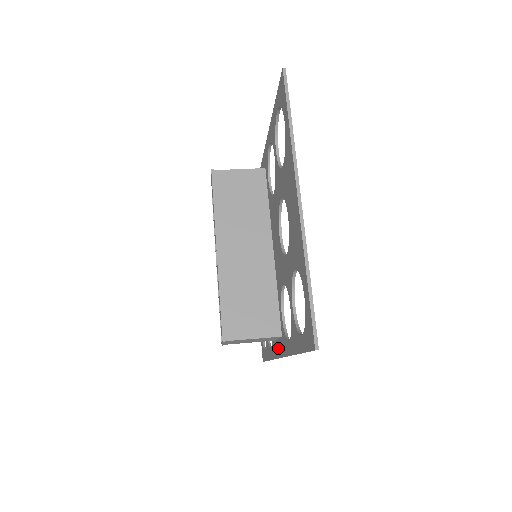
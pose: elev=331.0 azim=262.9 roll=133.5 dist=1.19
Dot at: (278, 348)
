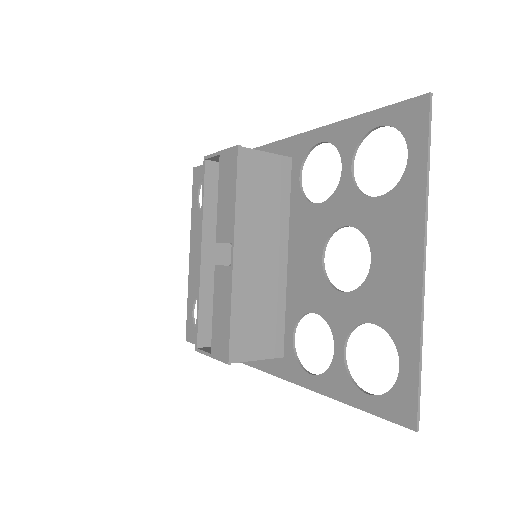
Dot at: (262, 360)
